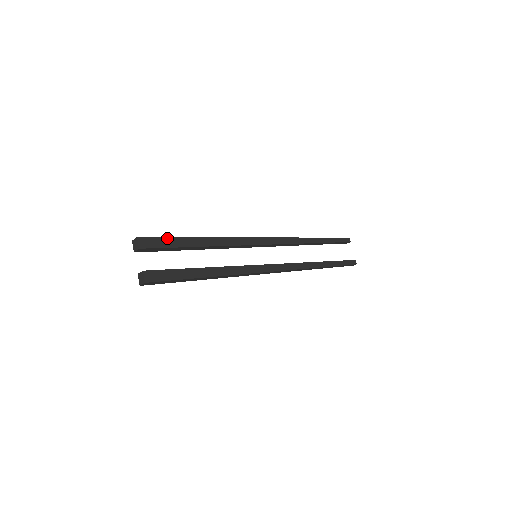
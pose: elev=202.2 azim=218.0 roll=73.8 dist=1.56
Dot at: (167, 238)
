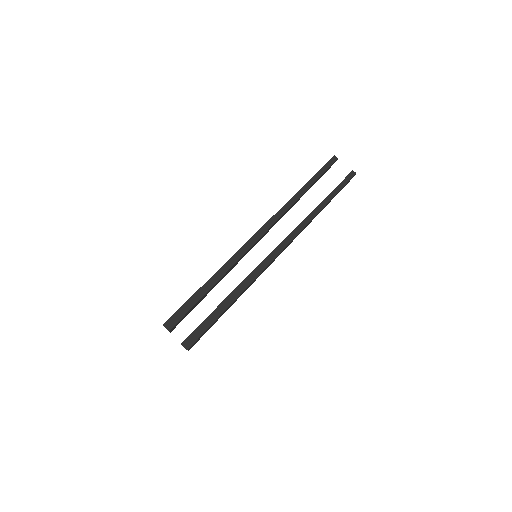
Dot at: (181, 307)
